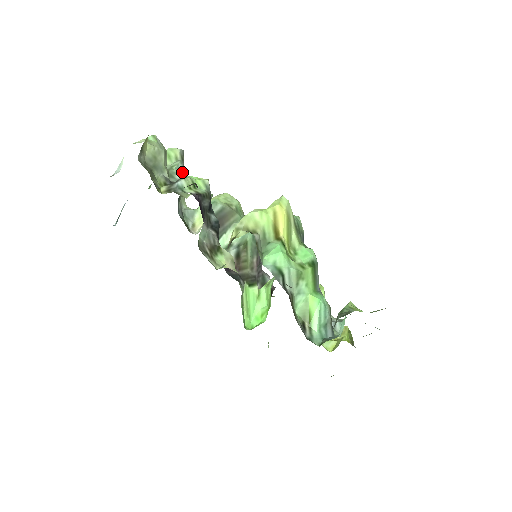
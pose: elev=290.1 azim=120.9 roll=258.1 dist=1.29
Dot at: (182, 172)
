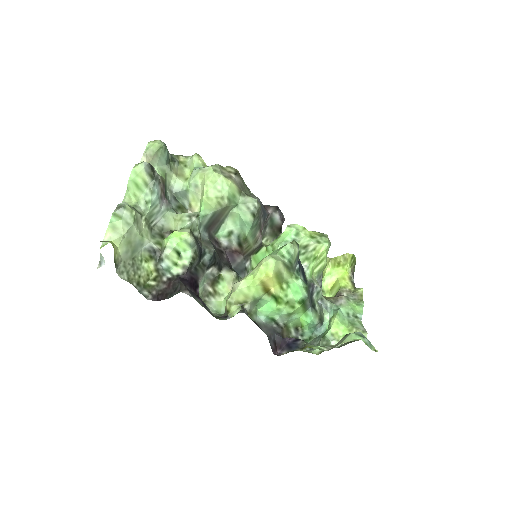
Dot at: (158, 196)
